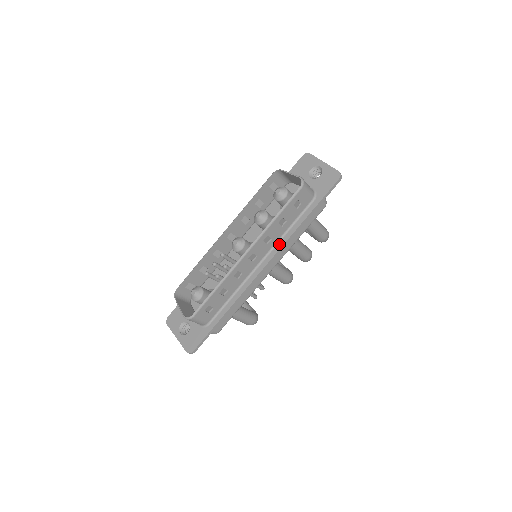
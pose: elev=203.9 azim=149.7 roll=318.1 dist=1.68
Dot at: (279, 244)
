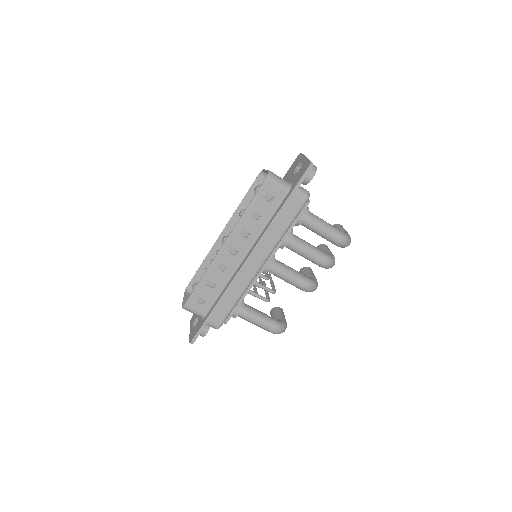
Dot at: (259, 238)
